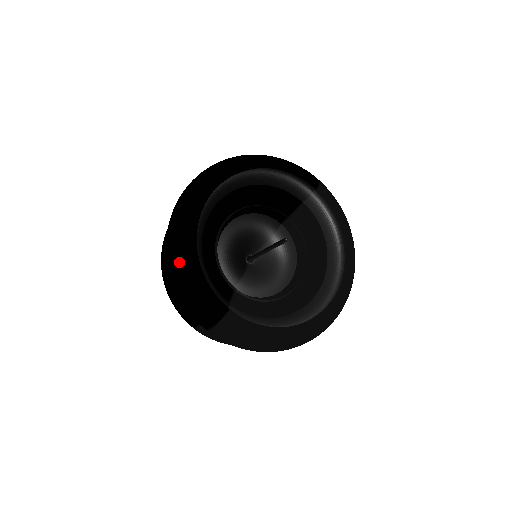
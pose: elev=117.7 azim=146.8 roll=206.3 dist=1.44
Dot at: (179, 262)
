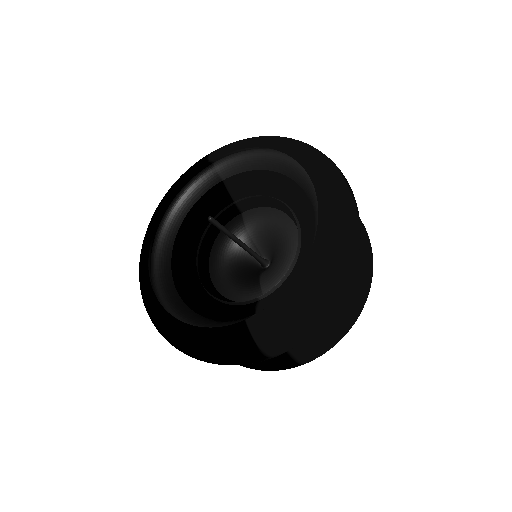
Dot at: (181, 345)
